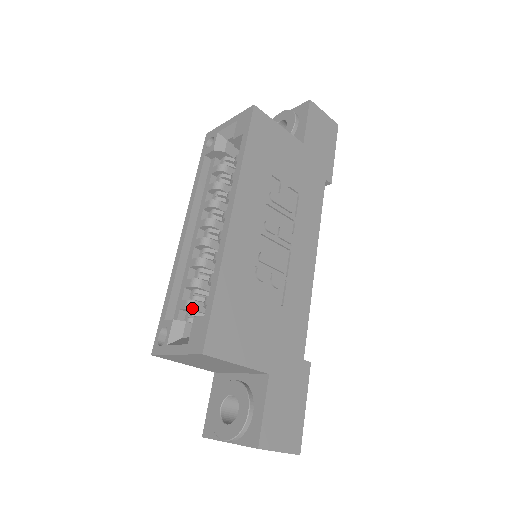
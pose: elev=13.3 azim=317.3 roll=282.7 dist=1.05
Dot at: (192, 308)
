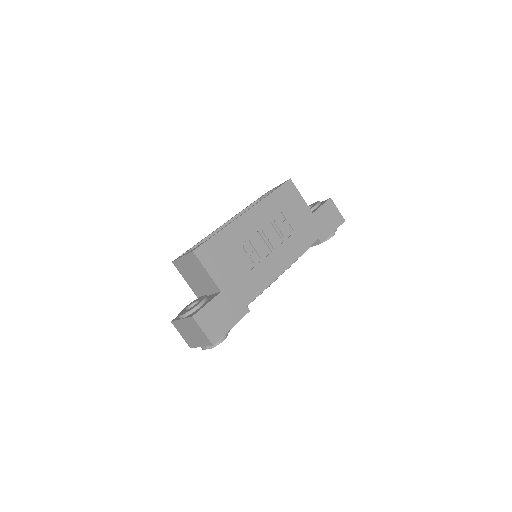
Dot at: occluded
